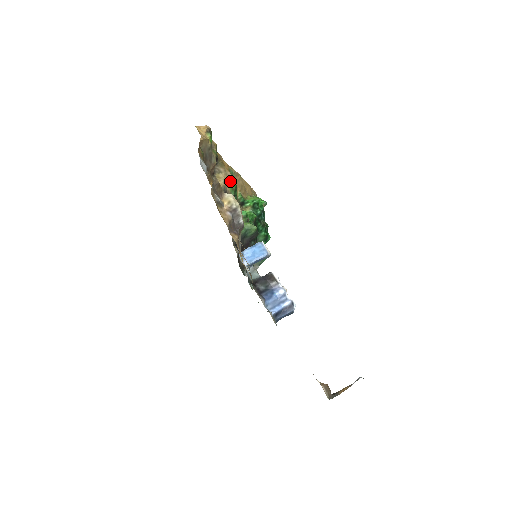
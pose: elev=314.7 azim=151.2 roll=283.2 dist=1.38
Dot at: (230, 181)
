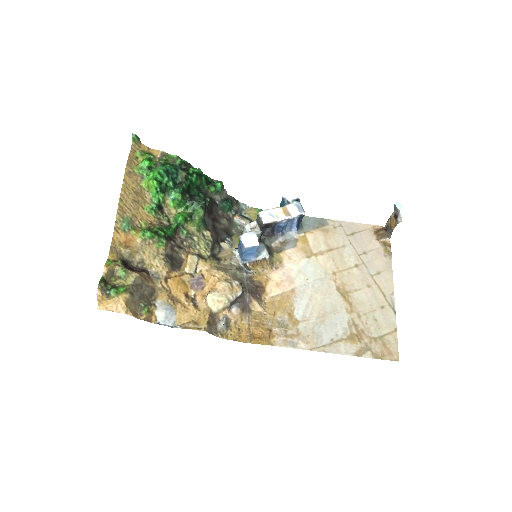
Dot at: (149, 244)
